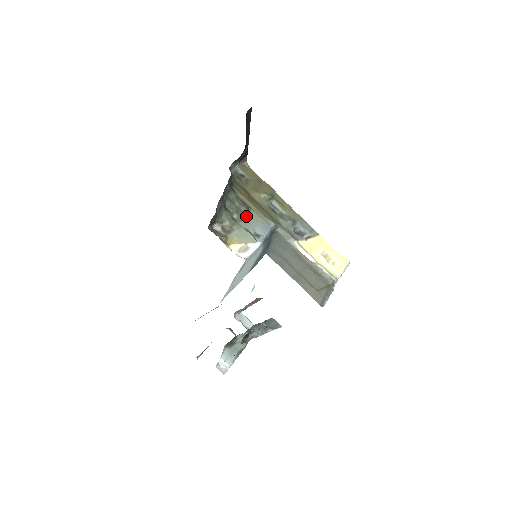
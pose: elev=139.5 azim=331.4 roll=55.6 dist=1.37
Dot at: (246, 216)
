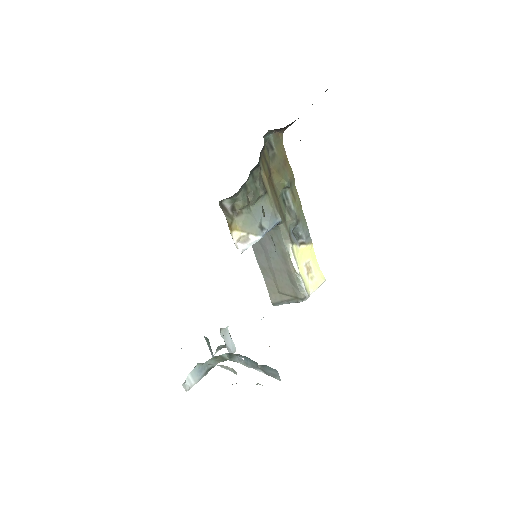
Dot at: (259, 200)
